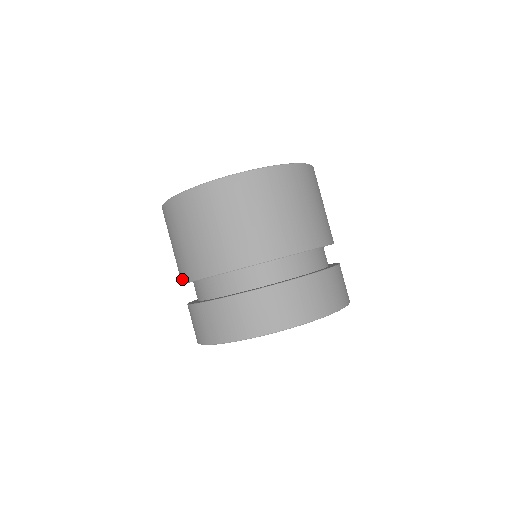
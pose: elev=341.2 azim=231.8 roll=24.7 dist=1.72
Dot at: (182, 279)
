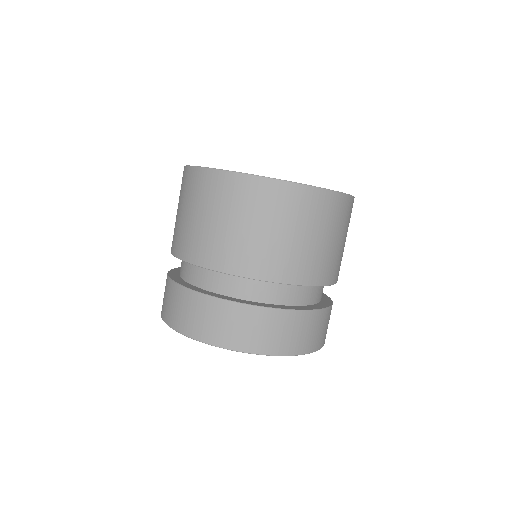
Dot at: occluded
